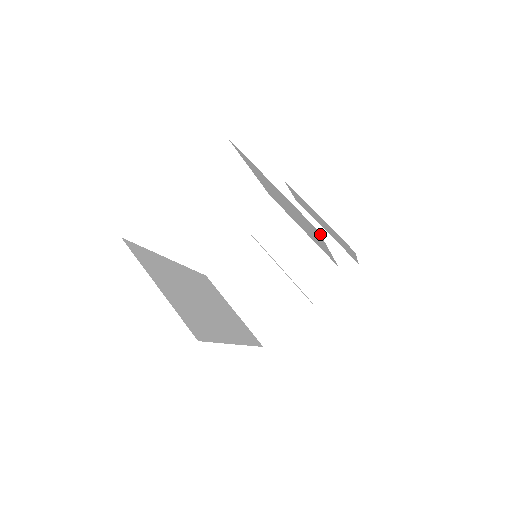
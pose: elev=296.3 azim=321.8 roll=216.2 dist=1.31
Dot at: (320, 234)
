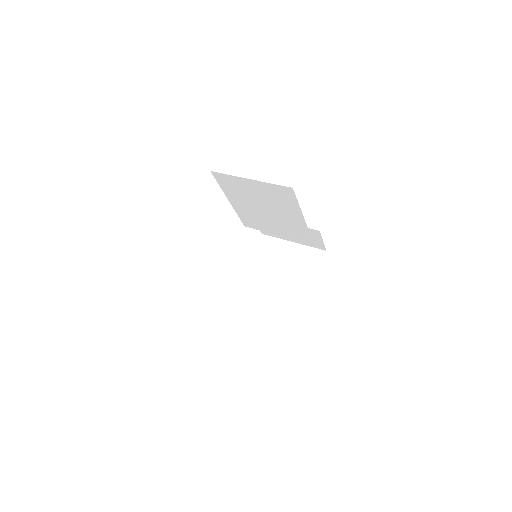
Dot at: (290, 246)
